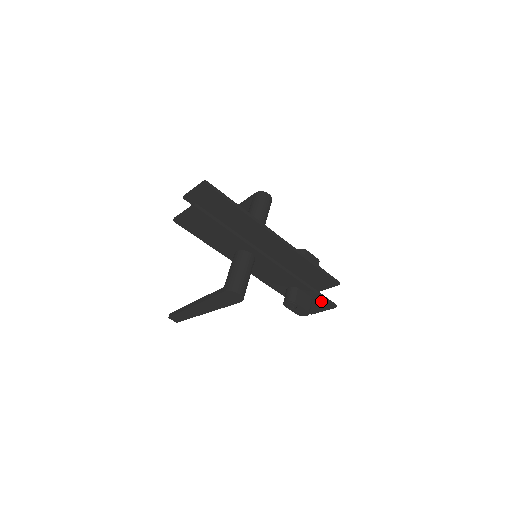
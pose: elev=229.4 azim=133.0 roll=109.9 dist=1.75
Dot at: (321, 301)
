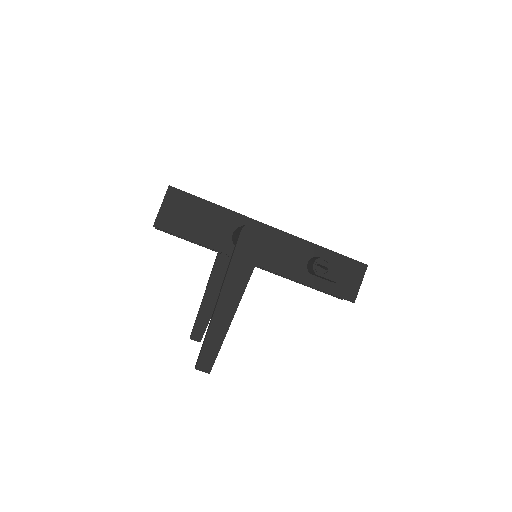
Dot at: (349, 265)
